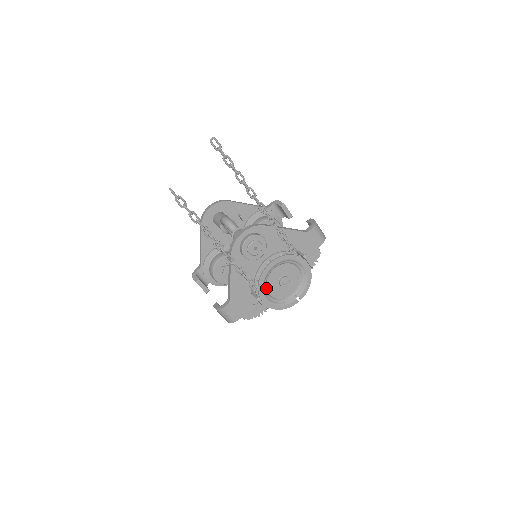
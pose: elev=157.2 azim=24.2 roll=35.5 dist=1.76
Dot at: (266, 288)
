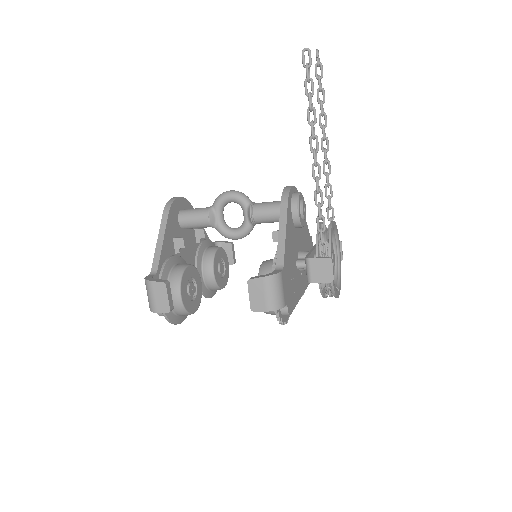
Dot at: occluded
